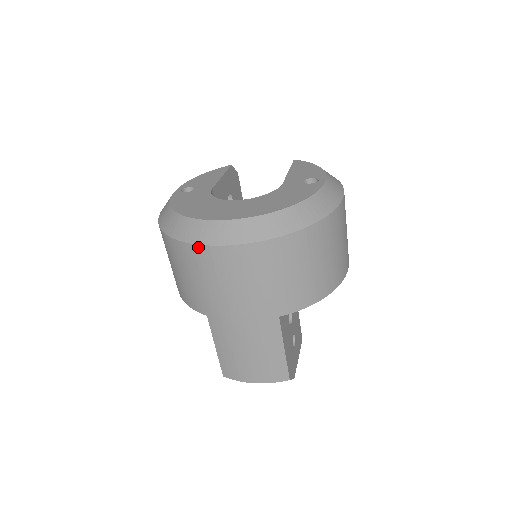
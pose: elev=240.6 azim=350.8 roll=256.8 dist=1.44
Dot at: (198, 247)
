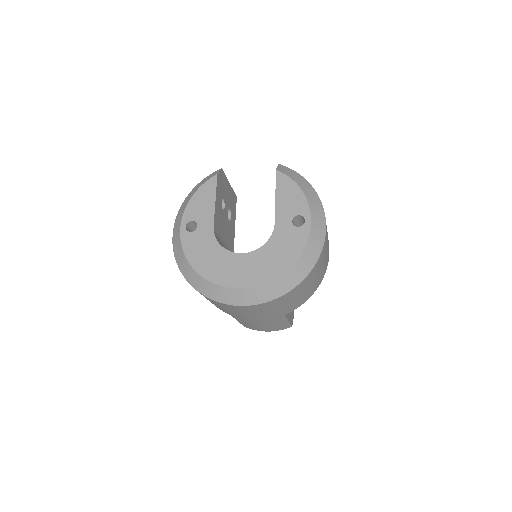
Dot at: (223, 304)
